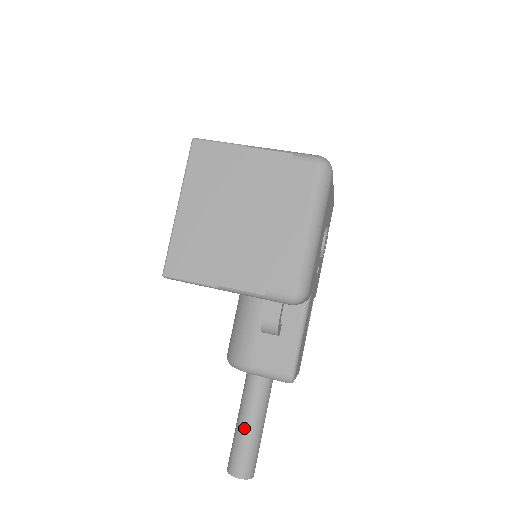
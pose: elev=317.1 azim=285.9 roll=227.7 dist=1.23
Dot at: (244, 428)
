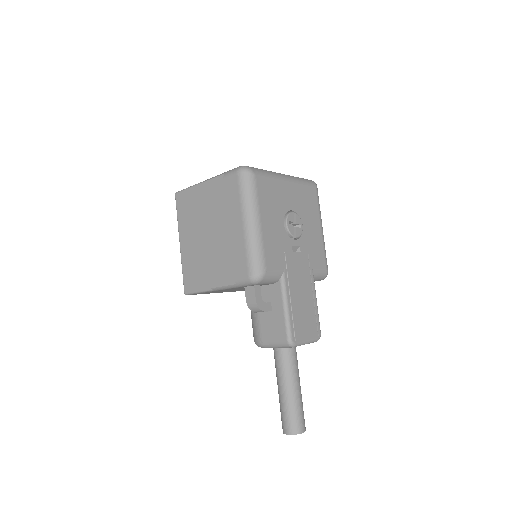
Dot at: (280, 393)
